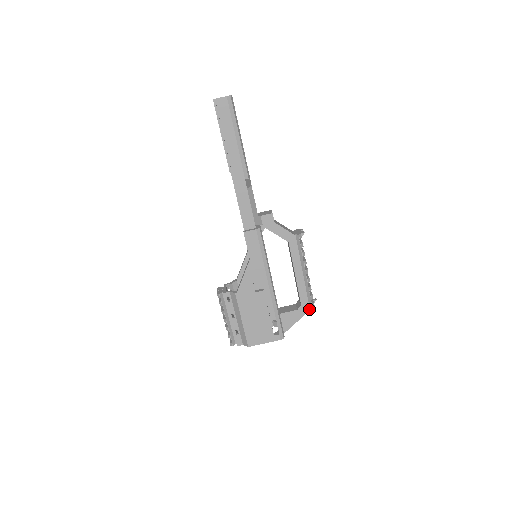
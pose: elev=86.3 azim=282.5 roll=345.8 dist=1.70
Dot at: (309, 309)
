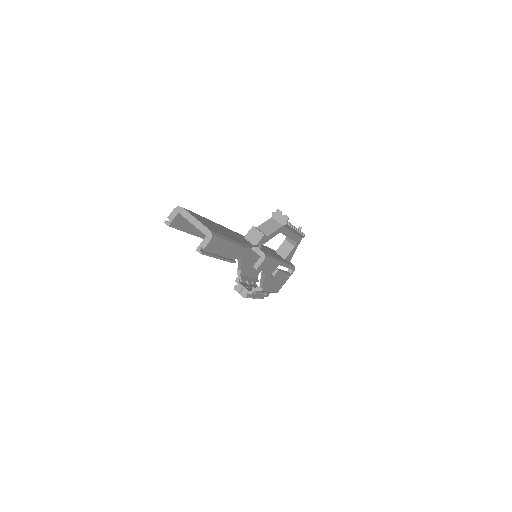
Dot at: (301, 239)
